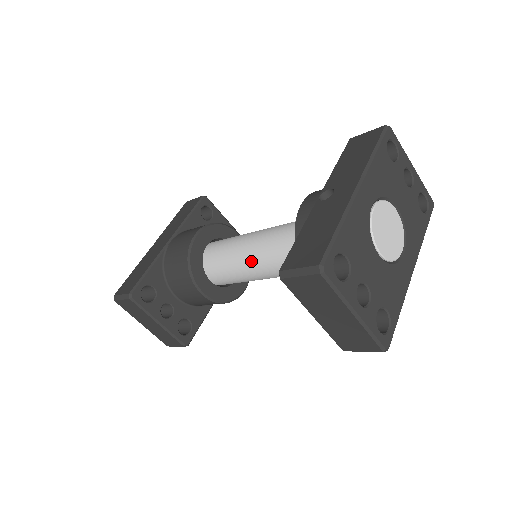
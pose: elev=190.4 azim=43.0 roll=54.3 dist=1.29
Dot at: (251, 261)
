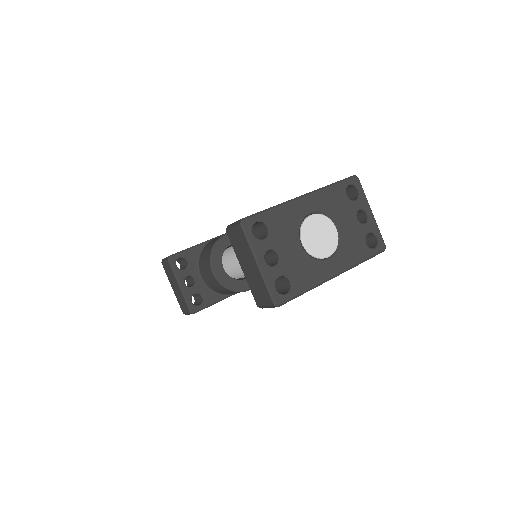
Dot at: occluded
